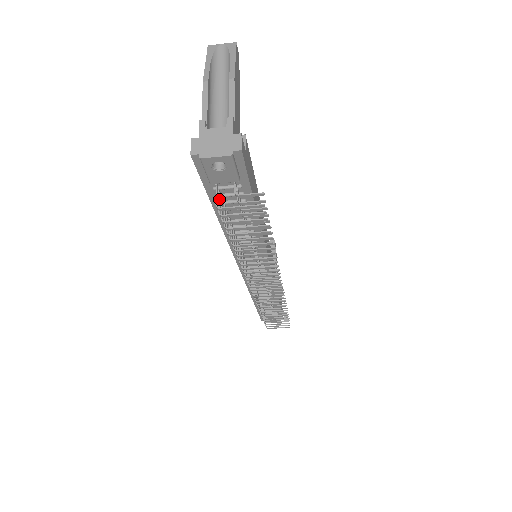
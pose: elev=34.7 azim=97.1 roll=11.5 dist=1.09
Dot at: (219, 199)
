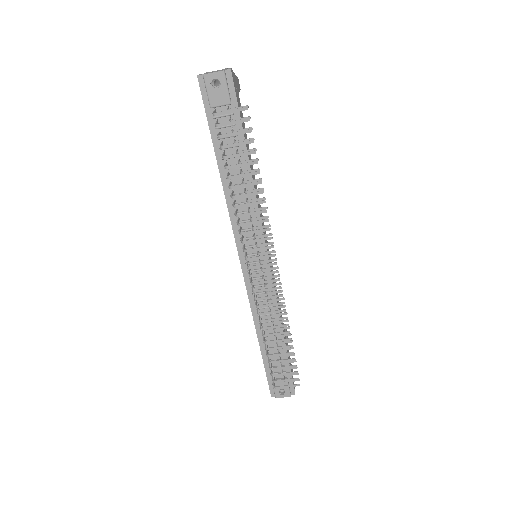
Dot at: (216, 122)
